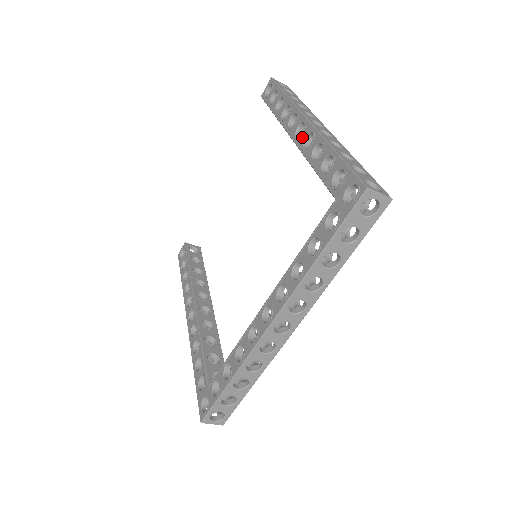
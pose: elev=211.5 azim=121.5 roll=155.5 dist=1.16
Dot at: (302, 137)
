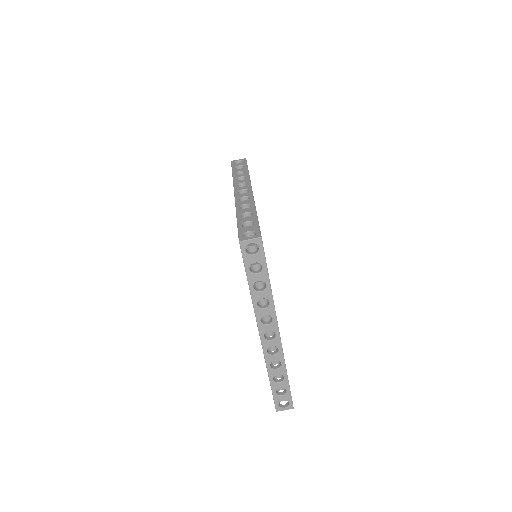
Dot at: occluded
